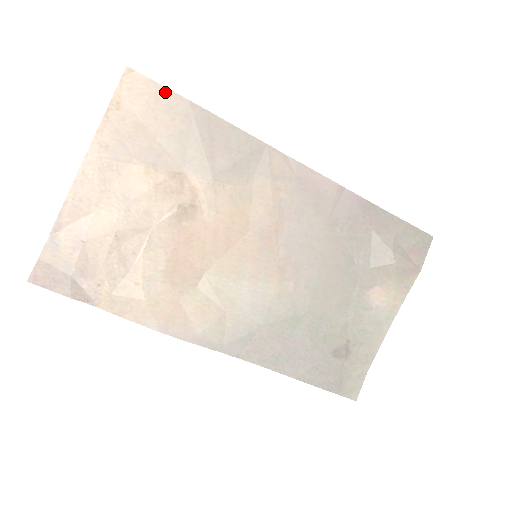
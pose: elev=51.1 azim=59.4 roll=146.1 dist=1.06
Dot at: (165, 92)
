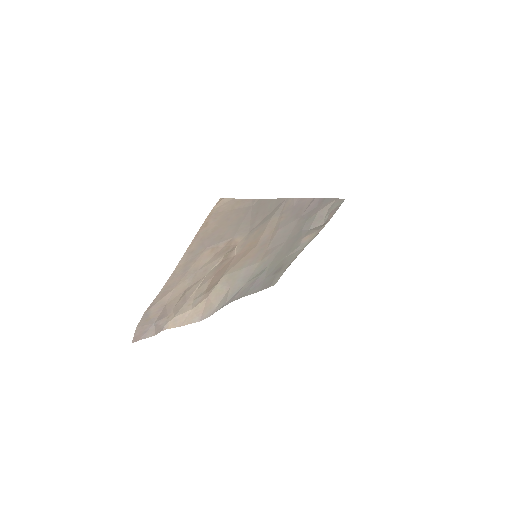
Dot at: (239, 202)
